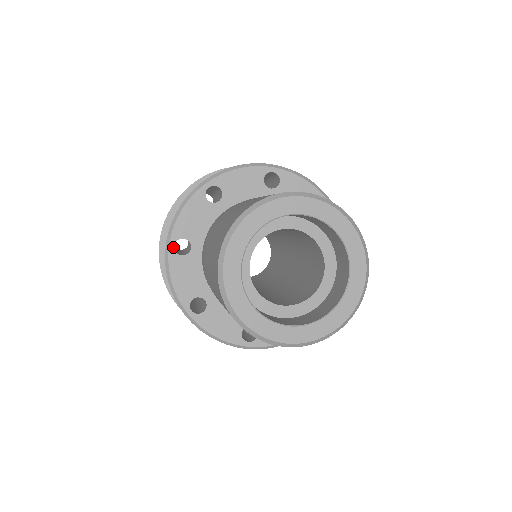
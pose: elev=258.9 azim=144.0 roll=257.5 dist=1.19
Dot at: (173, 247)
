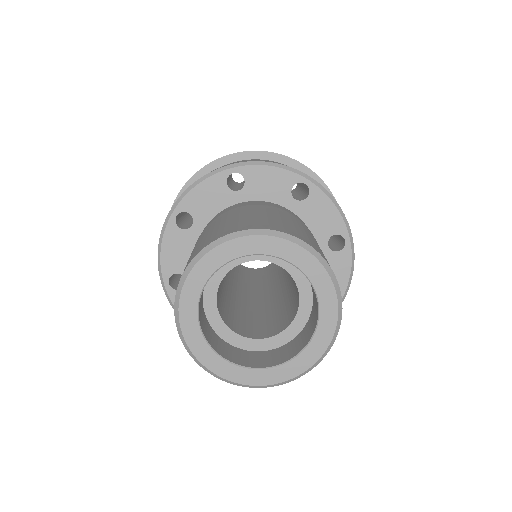
Dot at: (175, 217)
